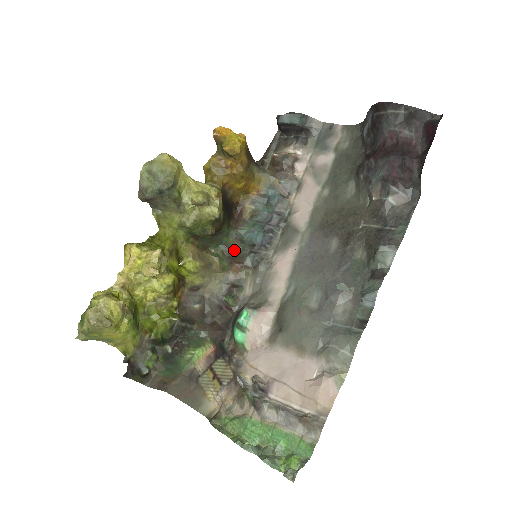
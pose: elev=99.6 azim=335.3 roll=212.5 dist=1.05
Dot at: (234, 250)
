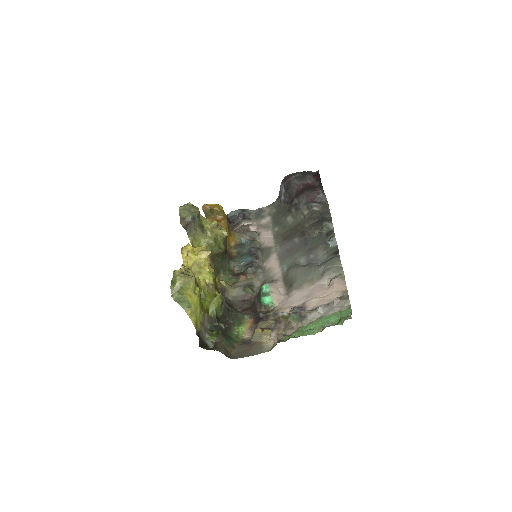
Dot at: (235, 273)
